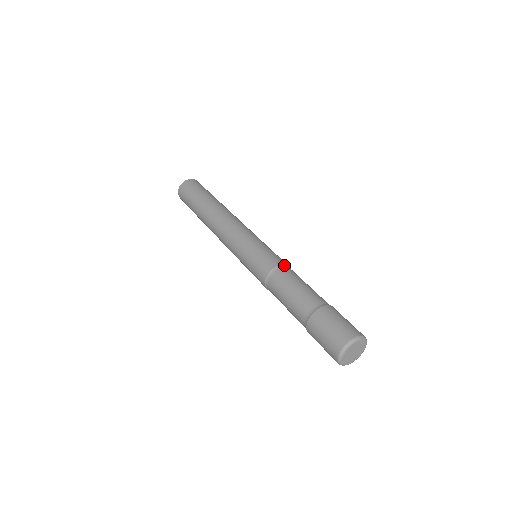
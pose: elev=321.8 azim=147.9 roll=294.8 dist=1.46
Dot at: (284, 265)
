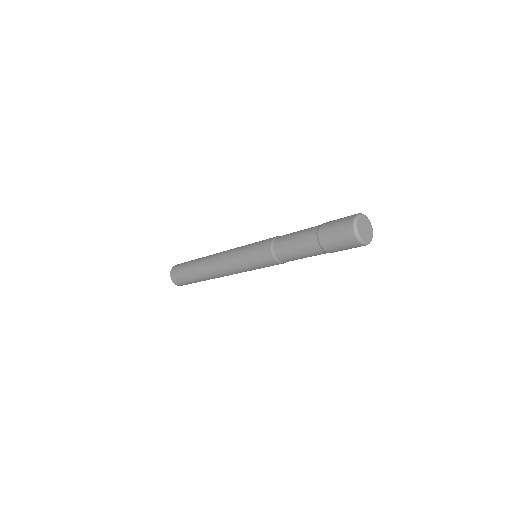
Dot at: occluded
